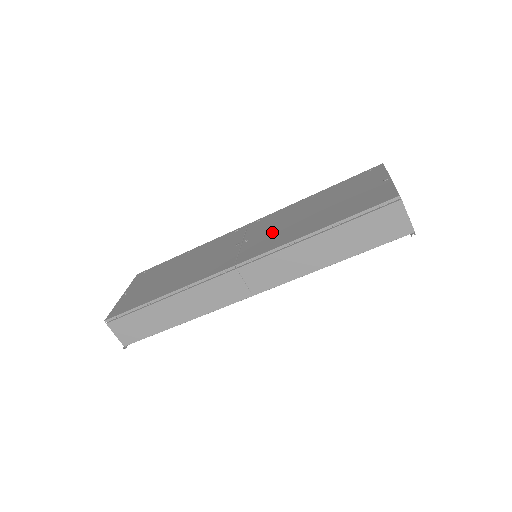
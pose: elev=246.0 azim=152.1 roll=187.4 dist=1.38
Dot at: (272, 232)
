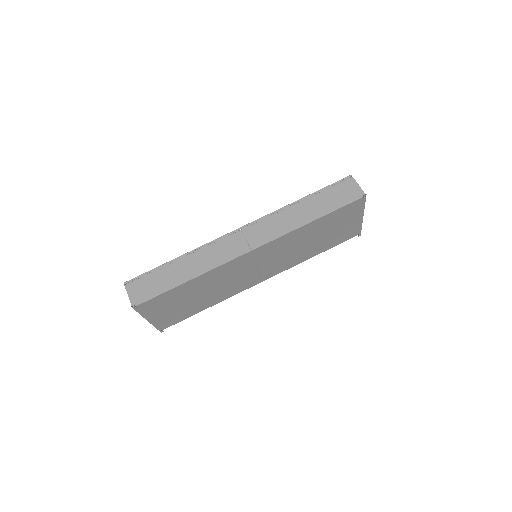
Dot at: occluded
